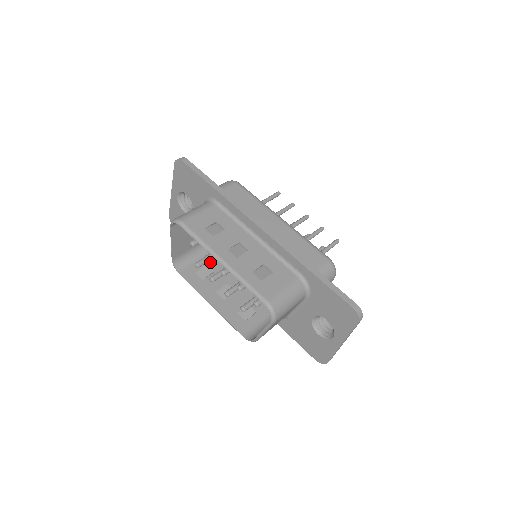
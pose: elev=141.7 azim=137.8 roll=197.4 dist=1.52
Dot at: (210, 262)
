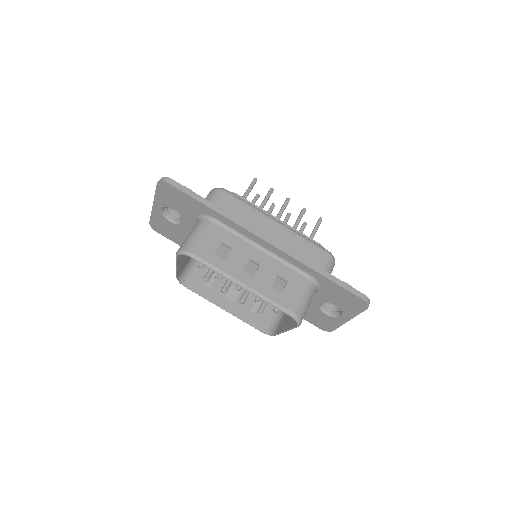
Dot at: occluded
